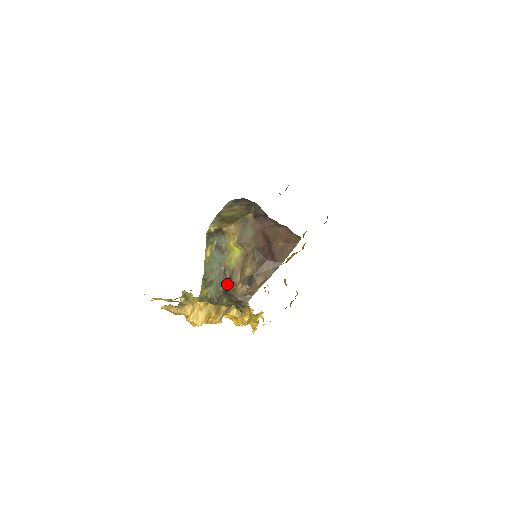
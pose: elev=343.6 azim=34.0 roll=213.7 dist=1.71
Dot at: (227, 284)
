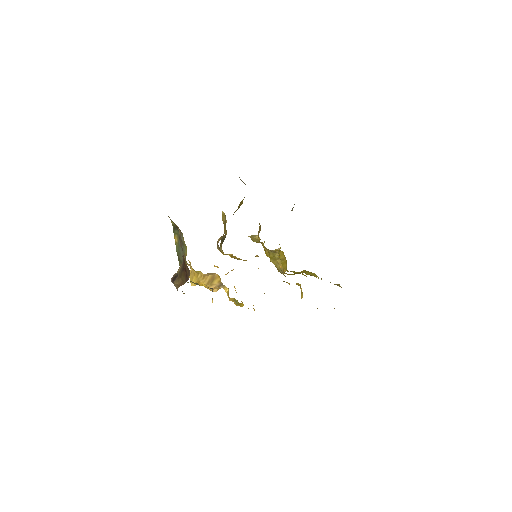
Dot at: occluded
